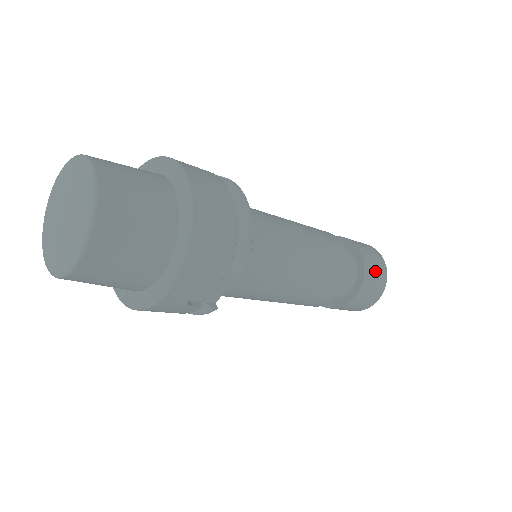
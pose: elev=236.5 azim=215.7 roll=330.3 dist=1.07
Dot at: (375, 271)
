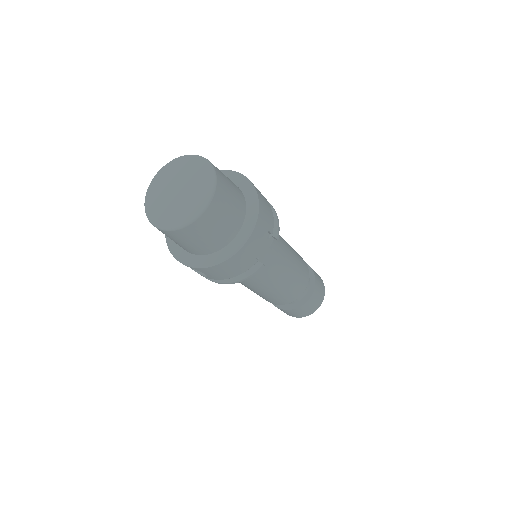
Dot at: (317, 275)
